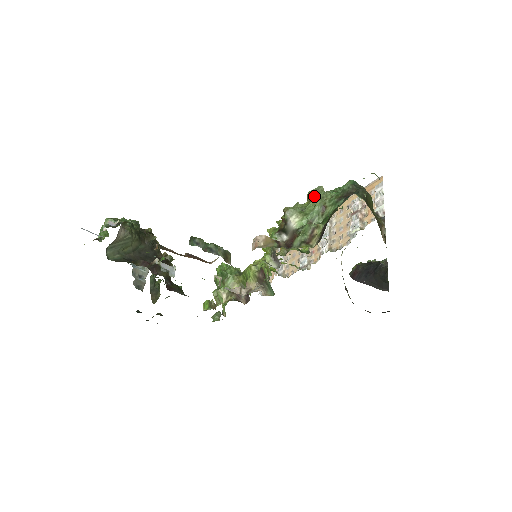
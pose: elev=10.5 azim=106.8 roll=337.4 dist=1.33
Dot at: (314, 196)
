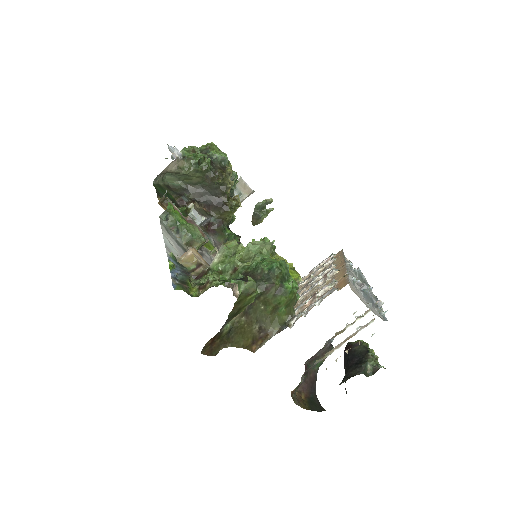
Dot at: (246, 250)
